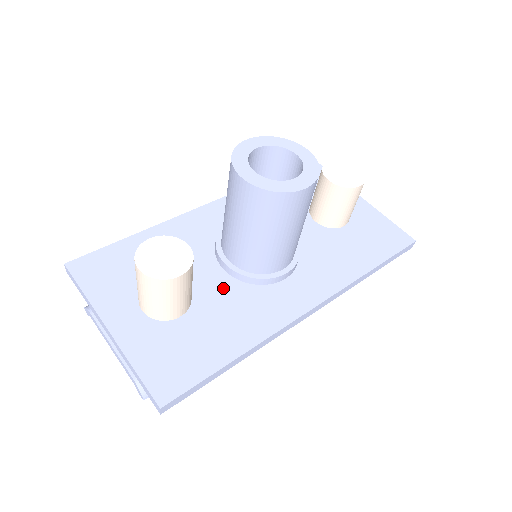
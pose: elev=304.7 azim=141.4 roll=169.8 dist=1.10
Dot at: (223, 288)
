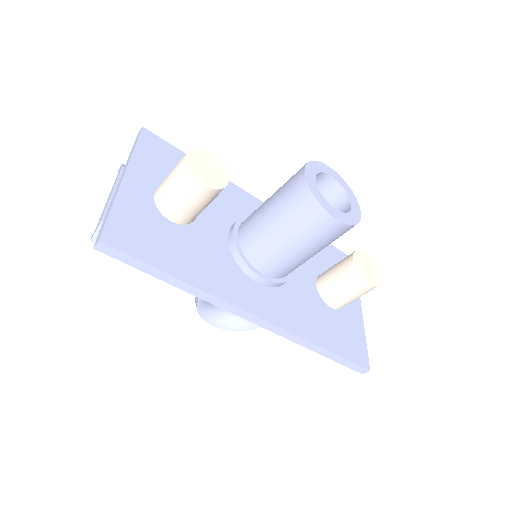
Dot at: (216, 242)
